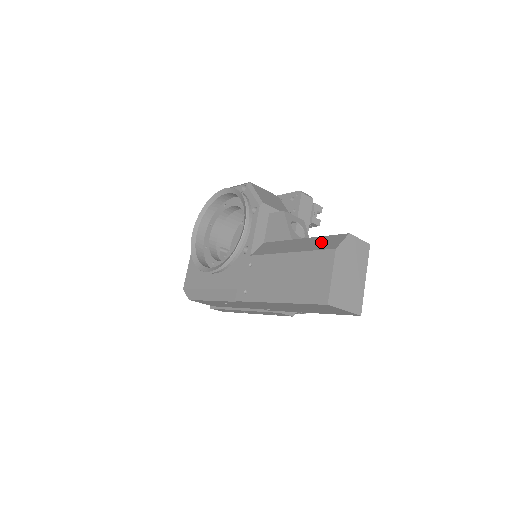
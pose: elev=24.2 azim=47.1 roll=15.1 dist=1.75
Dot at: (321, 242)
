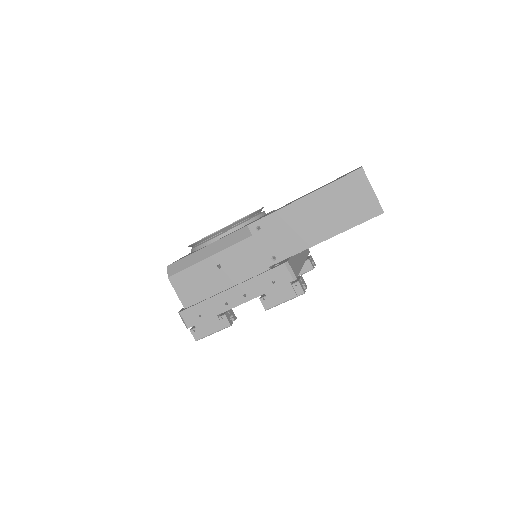
Dot at: occluded
